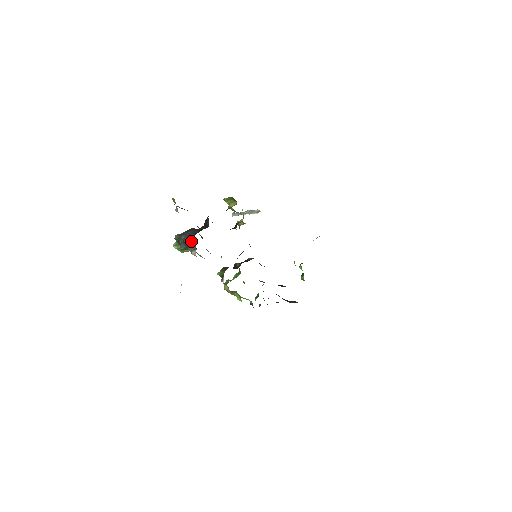
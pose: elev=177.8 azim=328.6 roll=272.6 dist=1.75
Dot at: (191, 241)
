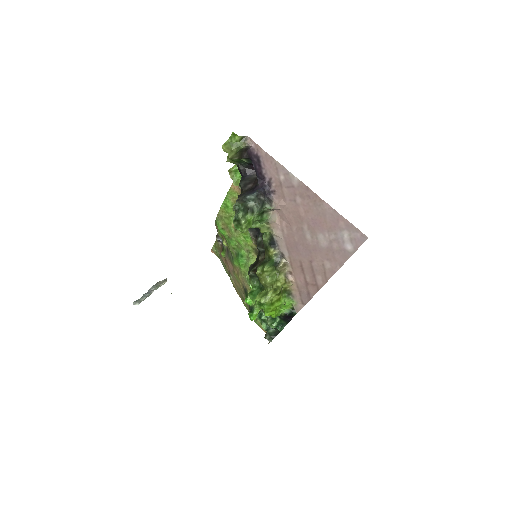
Dot at: (264, 192)
